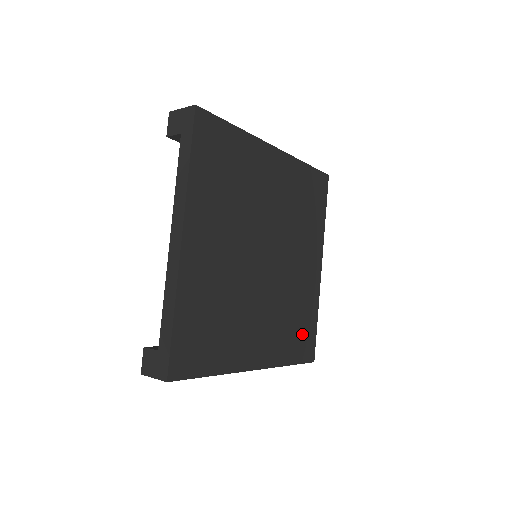
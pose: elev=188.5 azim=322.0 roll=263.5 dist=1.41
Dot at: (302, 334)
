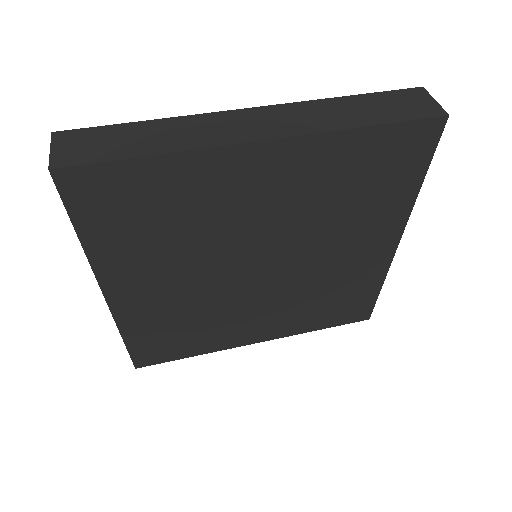
Dot at: (345, 306)
